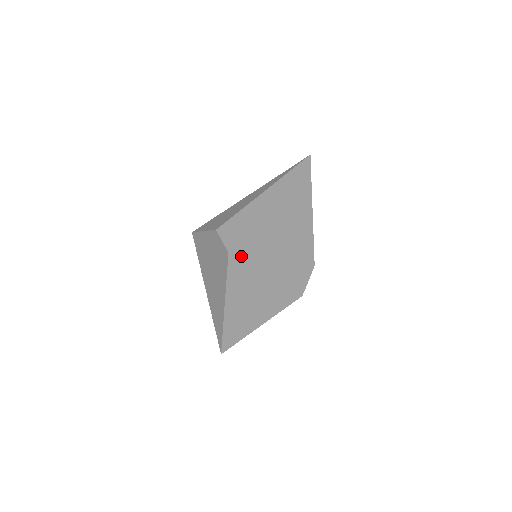
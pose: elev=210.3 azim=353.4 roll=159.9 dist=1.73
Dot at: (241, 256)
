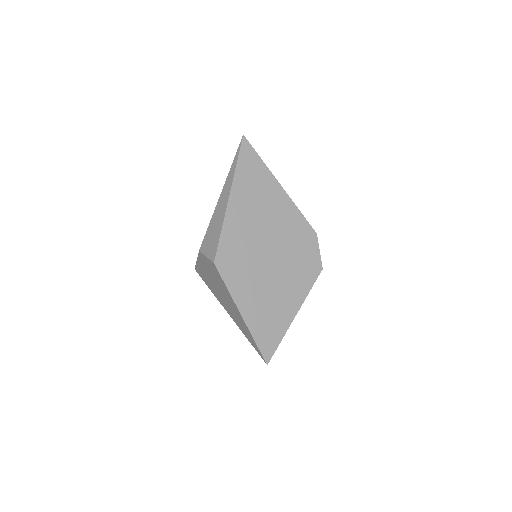
Dot at: (229, 260)
